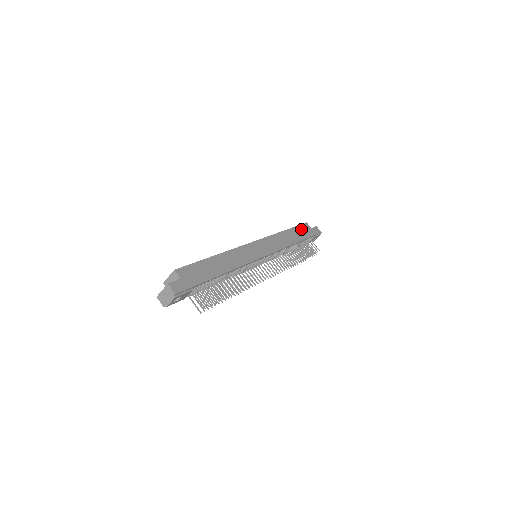
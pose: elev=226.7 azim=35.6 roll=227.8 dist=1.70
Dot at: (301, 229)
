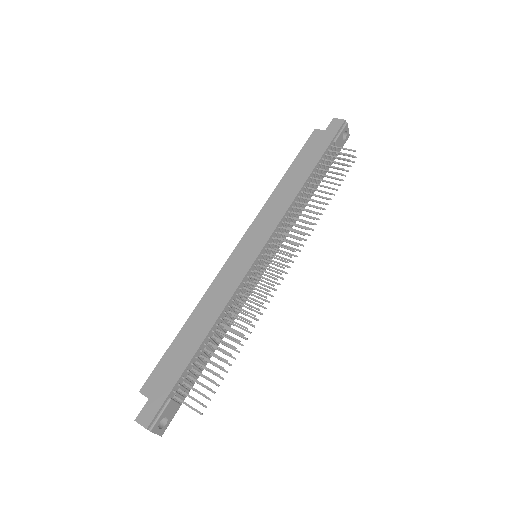
Dot at: (308, 150)
